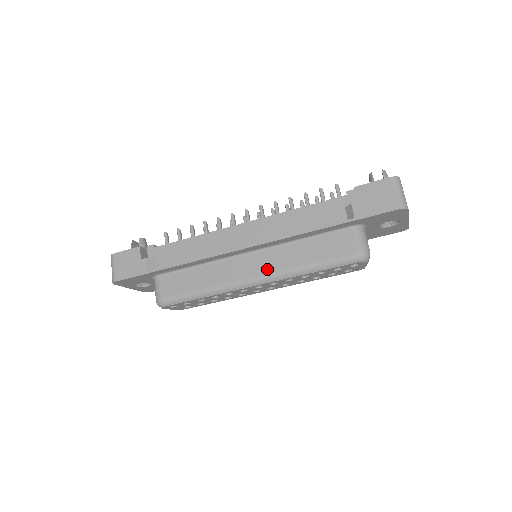
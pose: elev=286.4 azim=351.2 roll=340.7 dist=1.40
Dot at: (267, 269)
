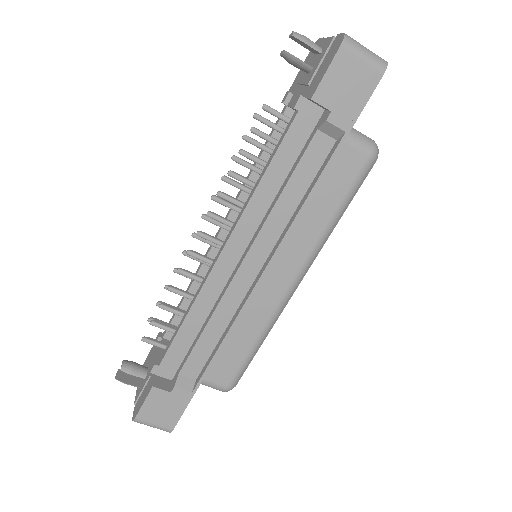
Dot at: (298, 263)
